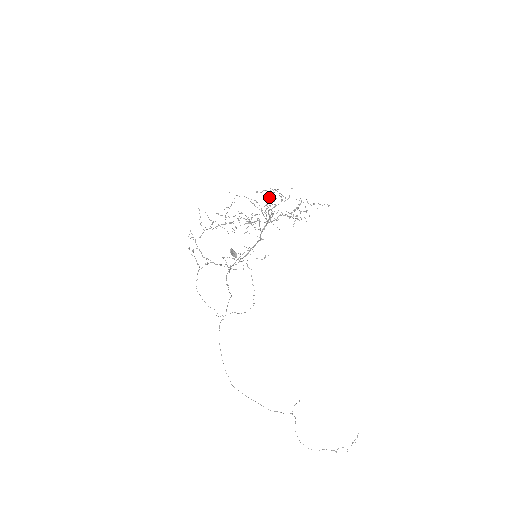
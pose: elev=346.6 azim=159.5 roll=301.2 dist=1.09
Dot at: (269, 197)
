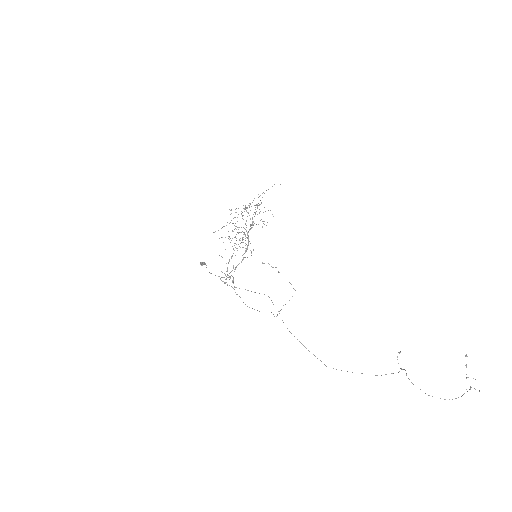
Dot at: occluded
